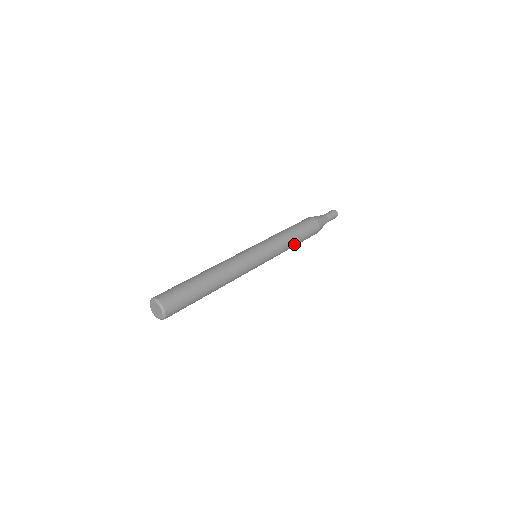
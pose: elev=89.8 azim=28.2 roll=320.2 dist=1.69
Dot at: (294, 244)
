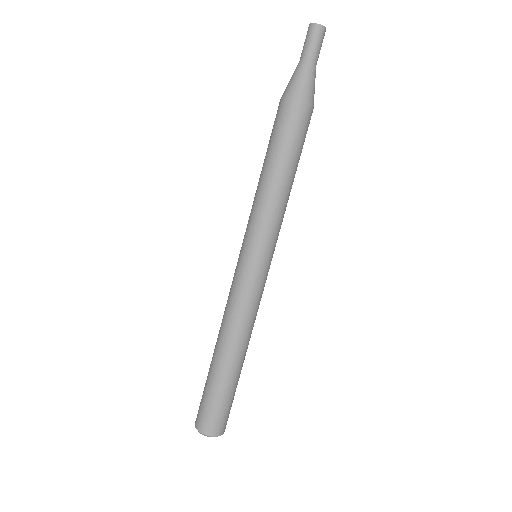
Dot at: (291, 182)
